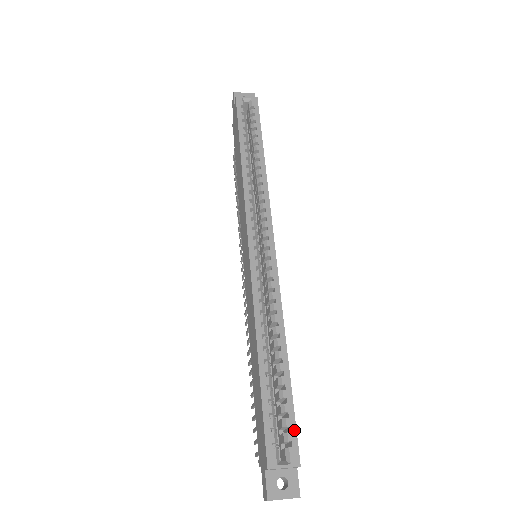
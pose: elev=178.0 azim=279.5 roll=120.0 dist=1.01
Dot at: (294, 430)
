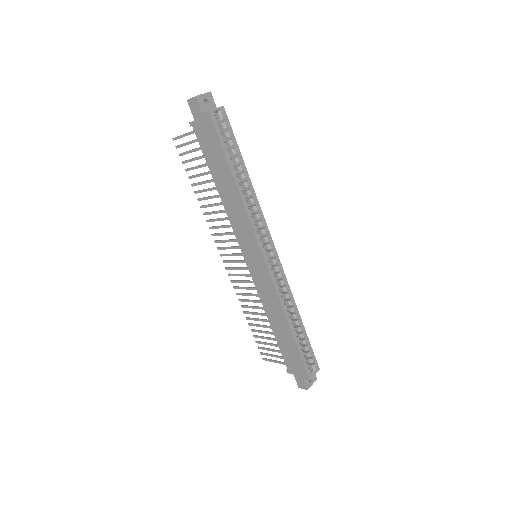
Dot at: (314, 355)
